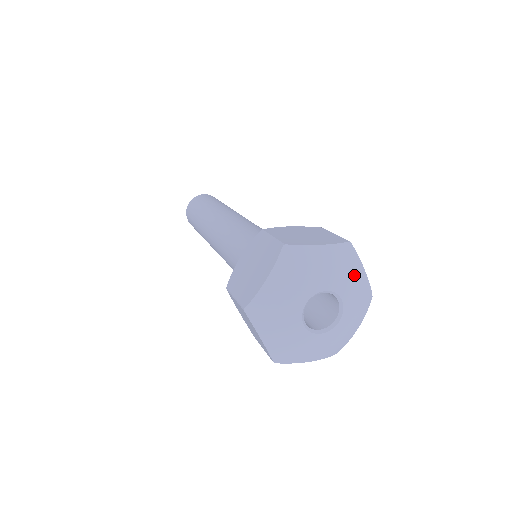
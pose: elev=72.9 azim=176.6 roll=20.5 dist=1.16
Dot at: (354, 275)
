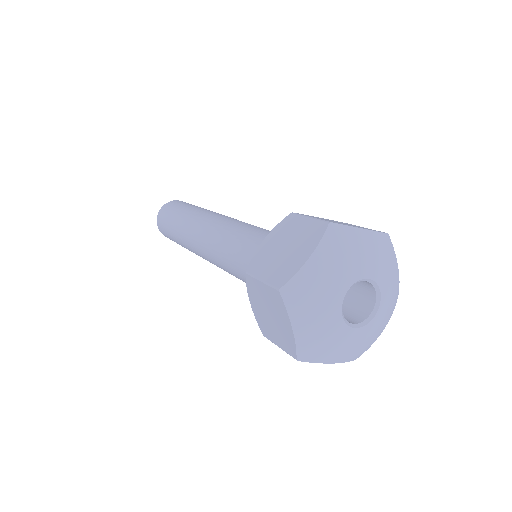
Dot at: (391, 268)
